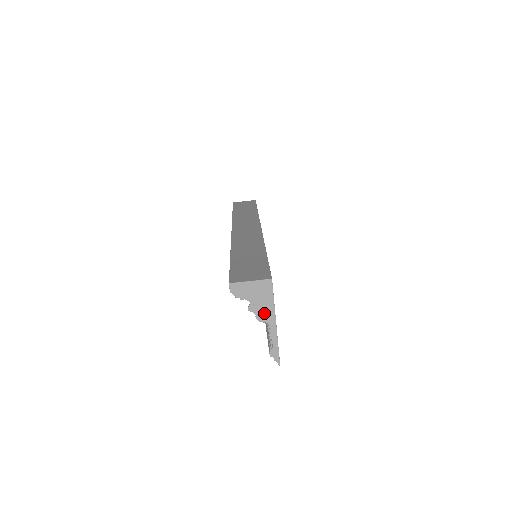
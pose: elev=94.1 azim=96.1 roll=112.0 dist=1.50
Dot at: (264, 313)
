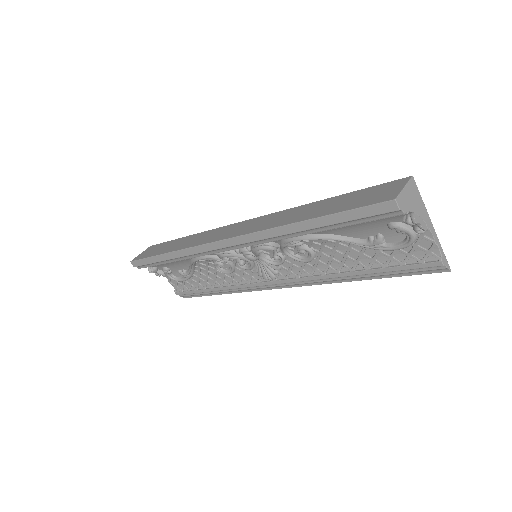
Dot at: (424, 218)
